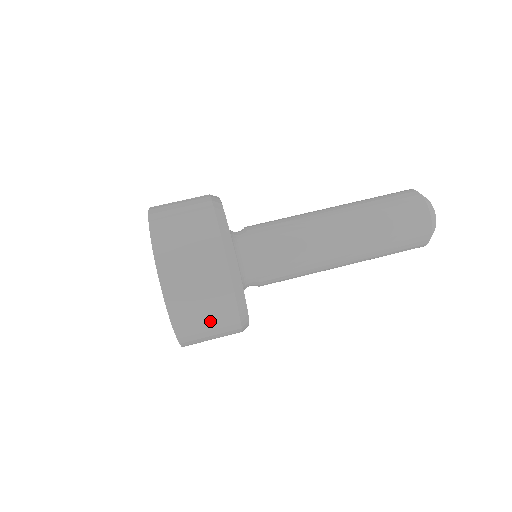
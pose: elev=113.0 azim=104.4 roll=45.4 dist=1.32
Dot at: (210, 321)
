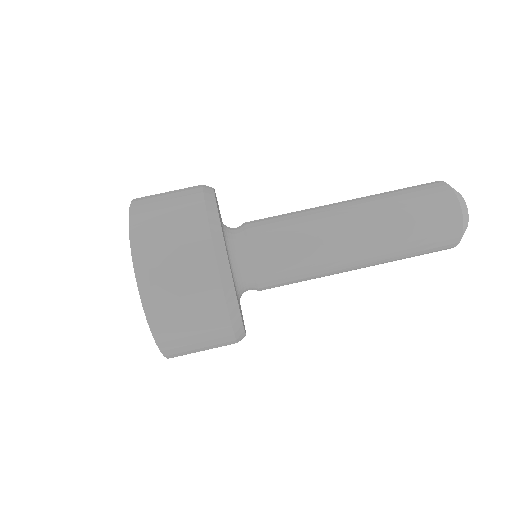
Dot at: (204, 346)
